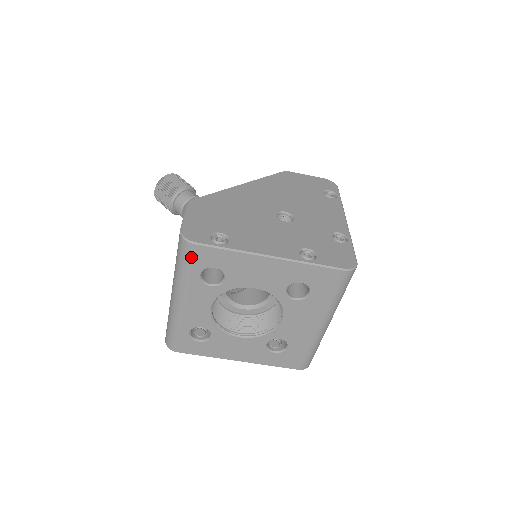
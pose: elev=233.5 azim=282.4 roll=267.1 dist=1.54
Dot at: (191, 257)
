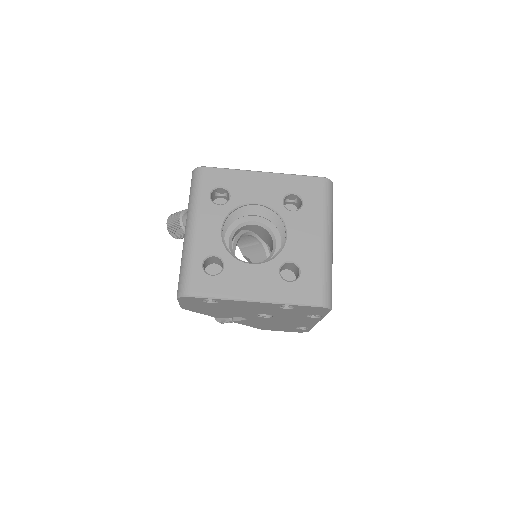
Dot at: (202, 179)
